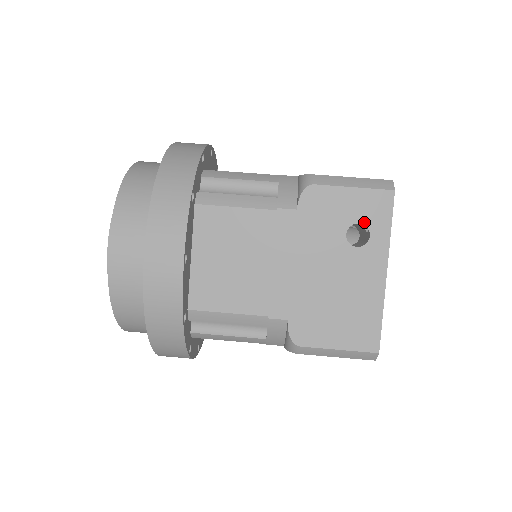
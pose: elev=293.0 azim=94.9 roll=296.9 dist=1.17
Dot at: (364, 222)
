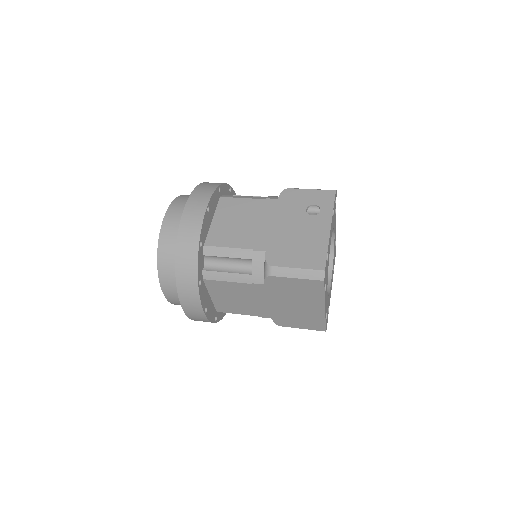
Dot at: (317, 204)
